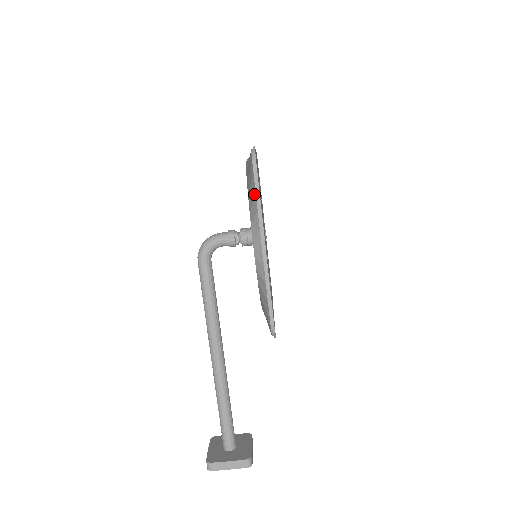
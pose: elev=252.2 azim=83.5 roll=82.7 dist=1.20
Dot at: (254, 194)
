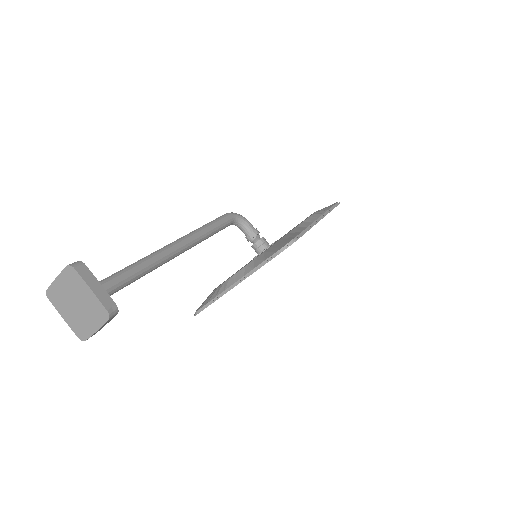
Dot at: (330, 207)
